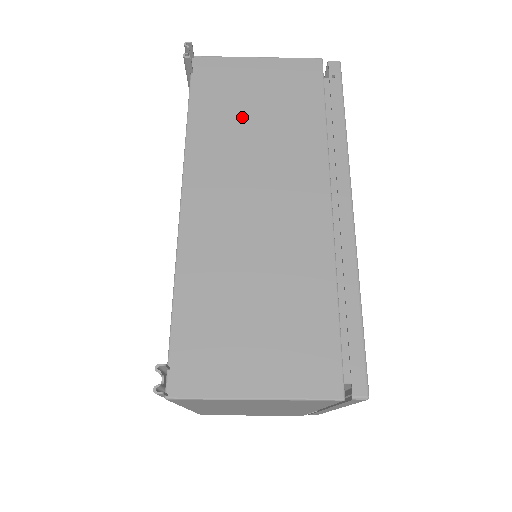
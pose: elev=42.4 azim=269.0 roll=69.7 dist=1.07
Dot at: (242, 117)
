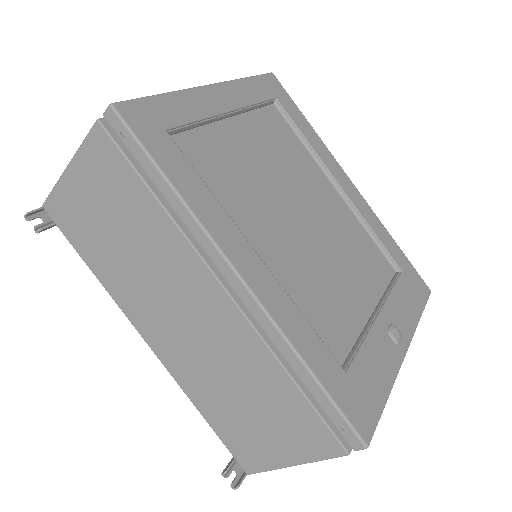
Dot at: (112, 245)
